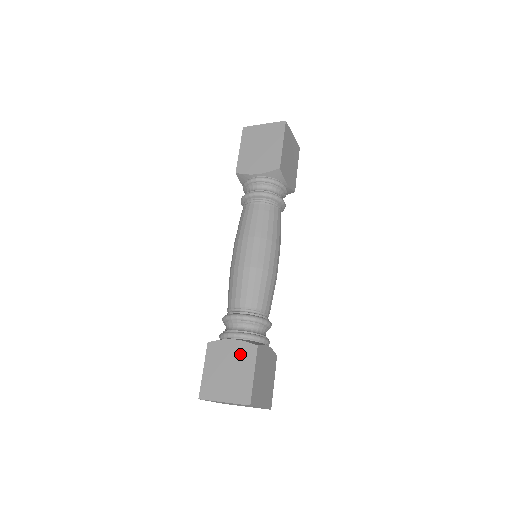
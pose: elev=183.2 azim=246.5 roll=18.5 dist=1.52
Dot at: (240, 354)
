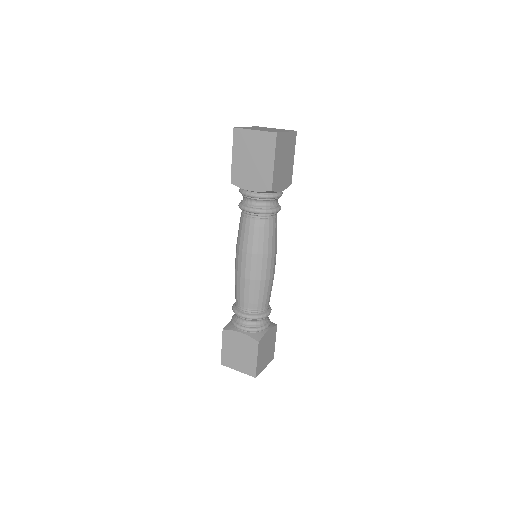
Dot at: (246, 344)
